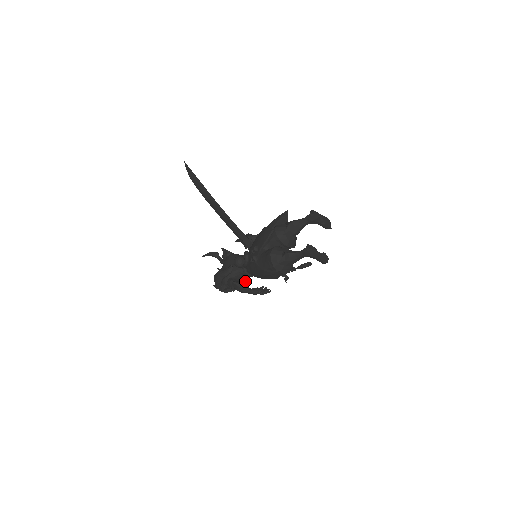
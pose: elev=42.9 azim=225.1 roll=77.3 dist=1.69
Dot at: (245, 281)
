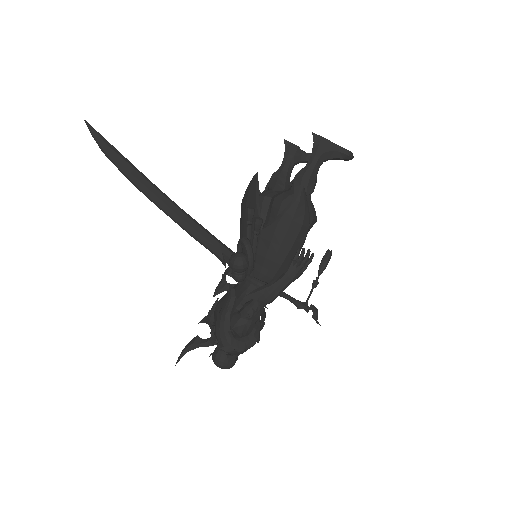
Dot at: (264, 316)
